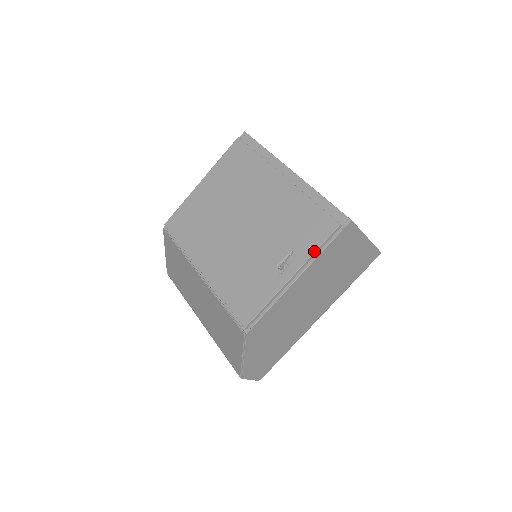
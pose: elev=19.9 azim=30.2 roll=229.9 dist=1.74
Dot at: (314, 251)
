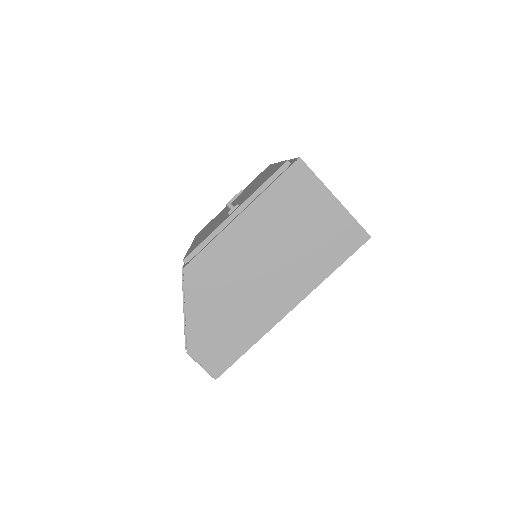
Dot at: (260, 186)
